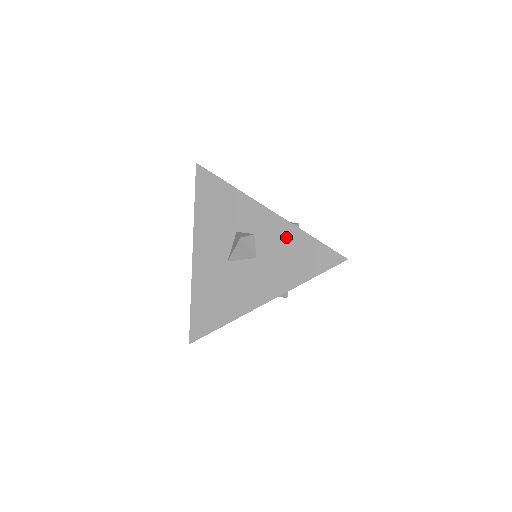
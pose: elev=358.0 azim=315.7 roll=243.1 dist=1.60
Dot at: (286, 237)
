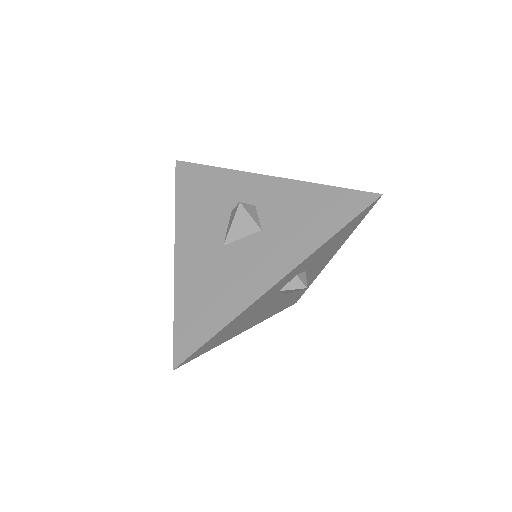
Dot at: (297, 196)
